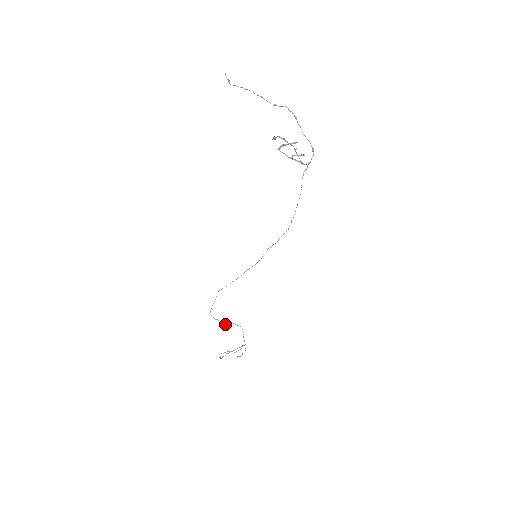
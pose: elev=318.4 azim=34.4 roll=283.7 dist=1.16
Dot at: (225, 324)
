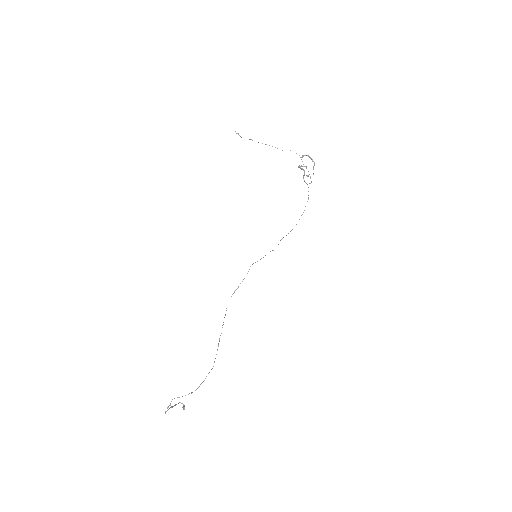
Dot at: occluded
